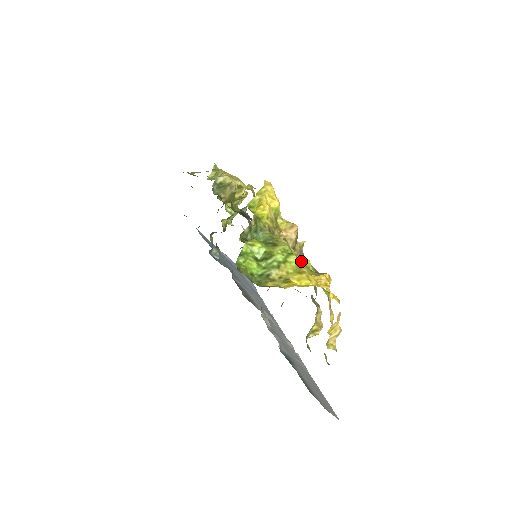
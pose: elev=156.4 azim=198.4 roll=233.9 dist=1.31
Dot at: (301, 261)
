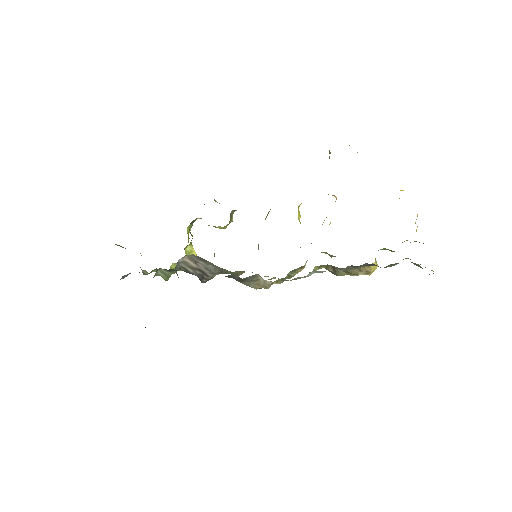
Dot at: occluded
